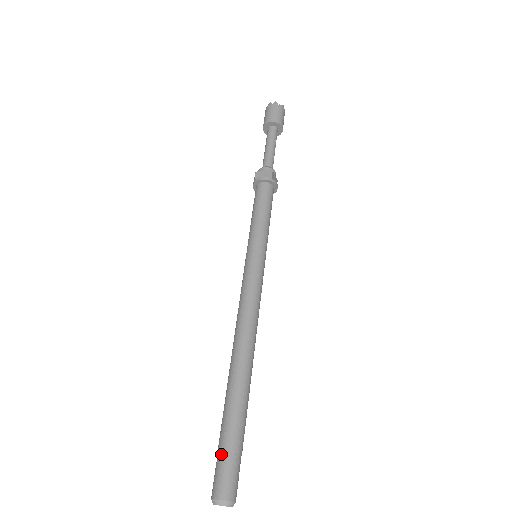
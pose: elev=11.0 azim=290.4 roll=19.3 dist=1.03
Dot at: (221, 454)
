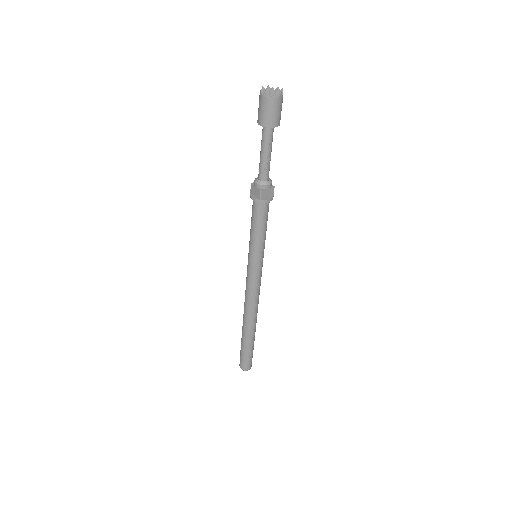
Dot at: (240, 353)
